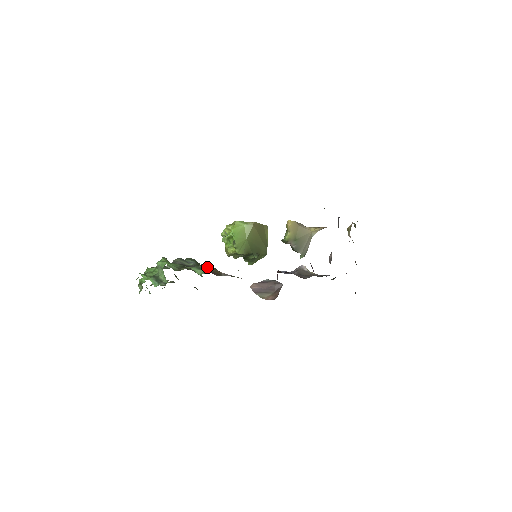
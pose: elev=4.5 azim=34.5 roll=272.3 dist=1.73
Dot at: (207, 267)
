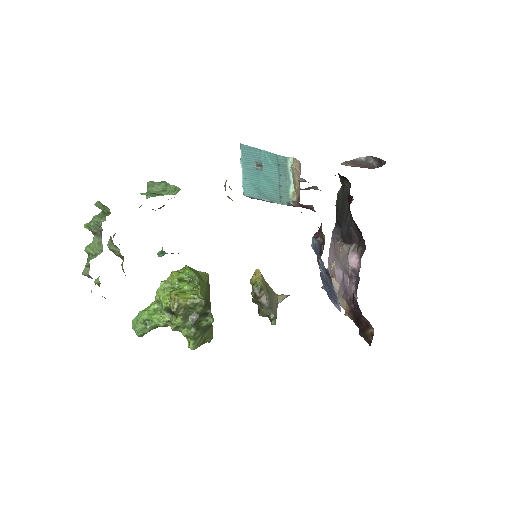
Dot at: occluded
